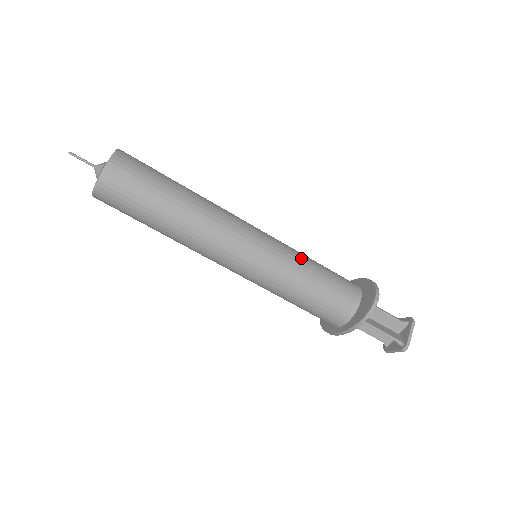
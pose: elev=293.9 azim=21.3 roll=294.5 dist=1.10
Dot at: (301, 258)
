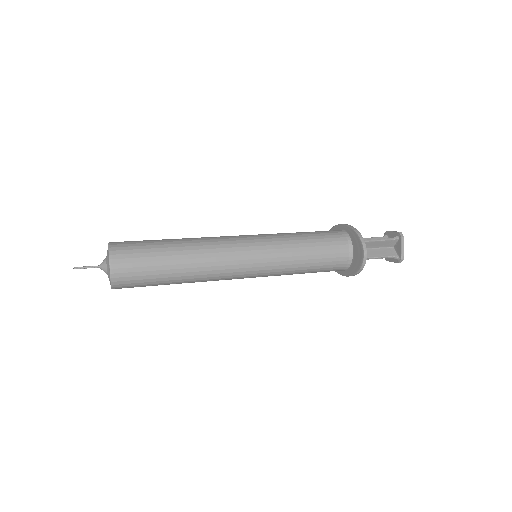
Dot at: (293, 245)
